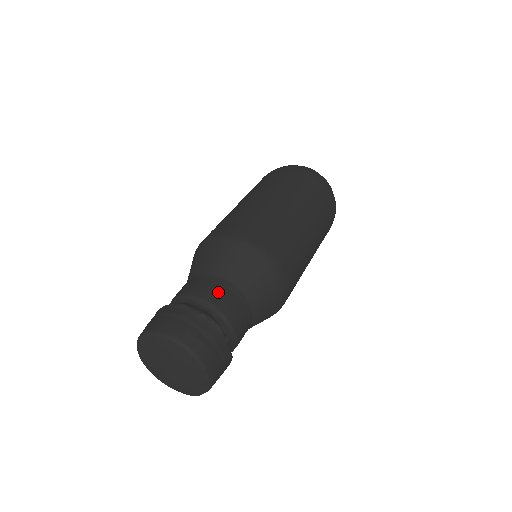
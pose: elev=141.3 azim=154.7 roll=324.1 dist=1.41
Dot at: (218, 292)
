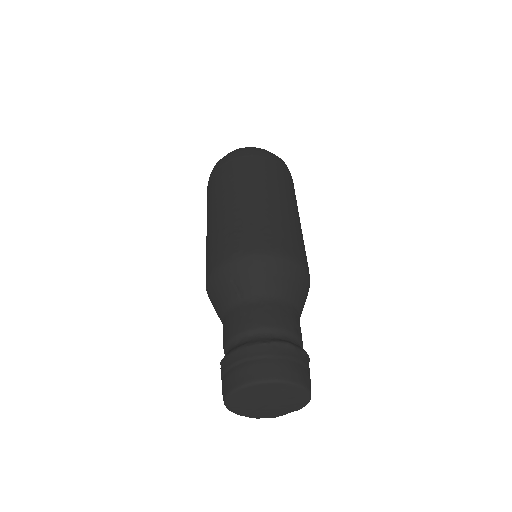
Dot at: (296, 322)
